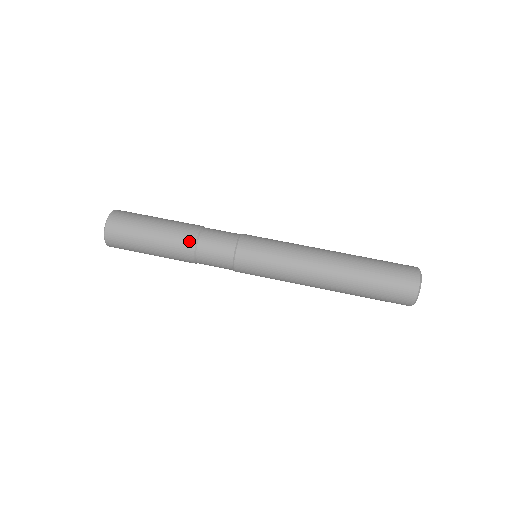
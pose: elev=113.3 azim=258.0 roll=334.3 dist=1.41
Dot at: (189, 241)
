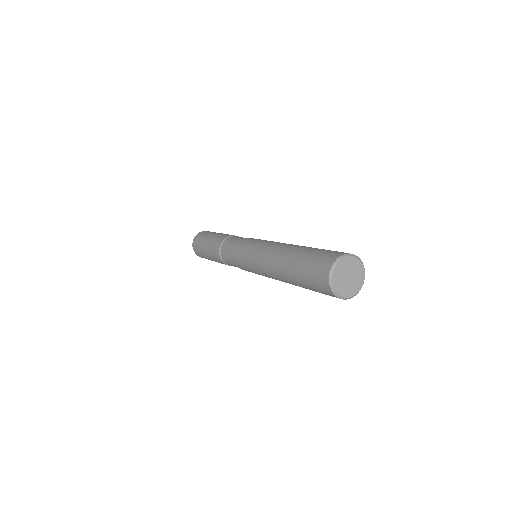
Dot at: (218, 244)
